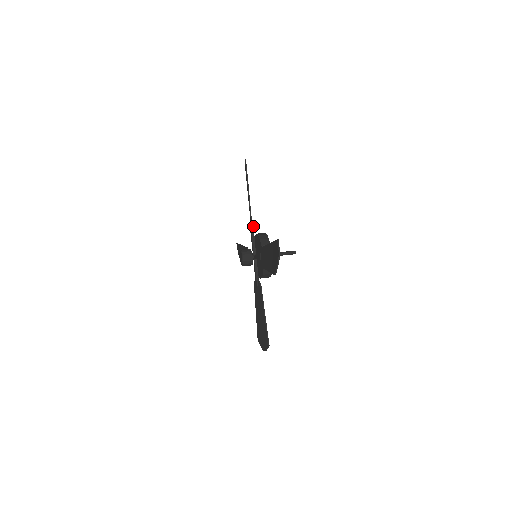
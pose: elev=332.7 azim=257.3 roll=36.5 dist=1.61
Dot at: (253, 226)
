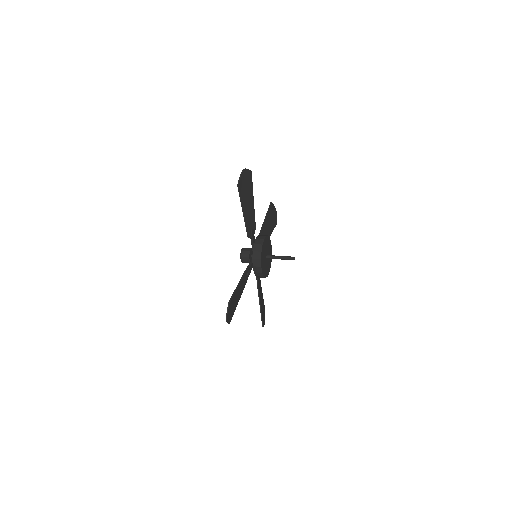
Dot at: (251, 233)
